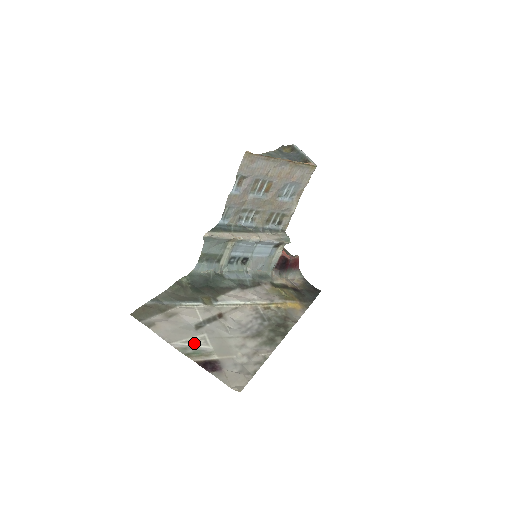
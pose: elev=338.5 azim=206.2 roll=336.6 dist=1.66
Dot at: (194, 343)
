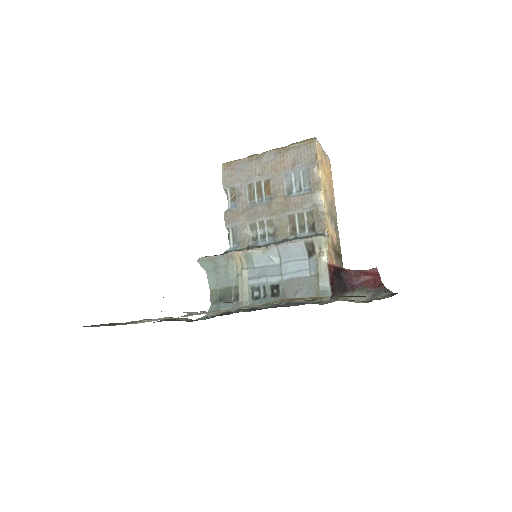
Dot at: occluded
